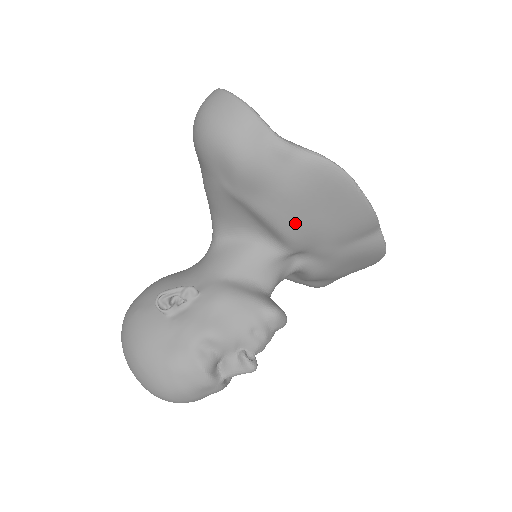
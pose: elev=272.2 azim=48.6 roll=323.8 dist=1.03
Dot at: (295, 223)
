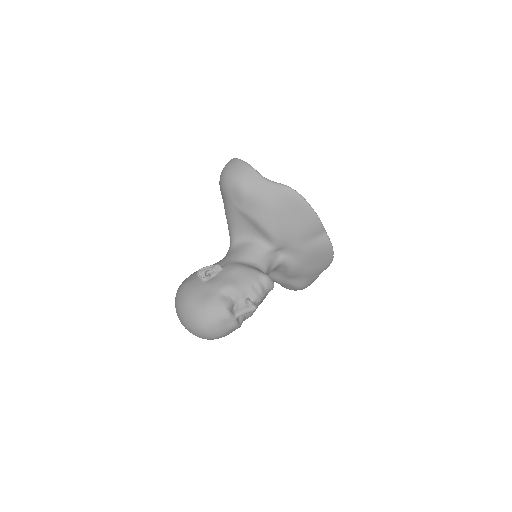
Dot at: (275, 225)
